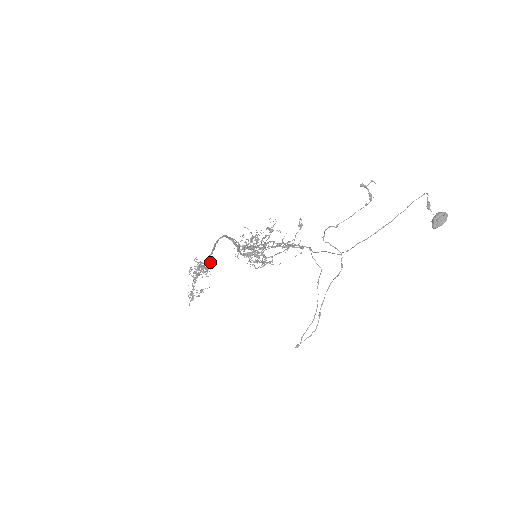
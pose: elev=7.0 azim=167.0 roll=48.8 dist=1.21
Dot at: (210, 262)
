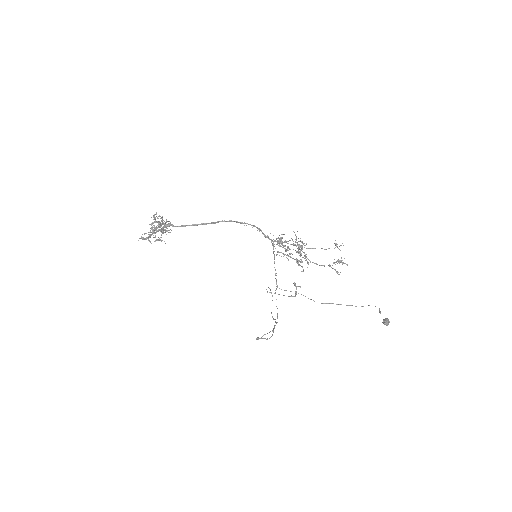
Dot at: (164, 229)
